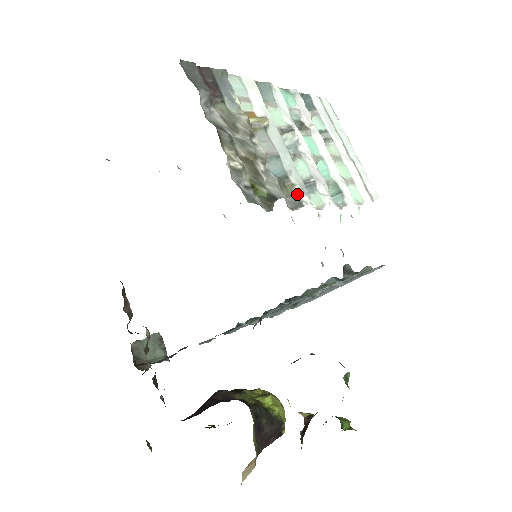
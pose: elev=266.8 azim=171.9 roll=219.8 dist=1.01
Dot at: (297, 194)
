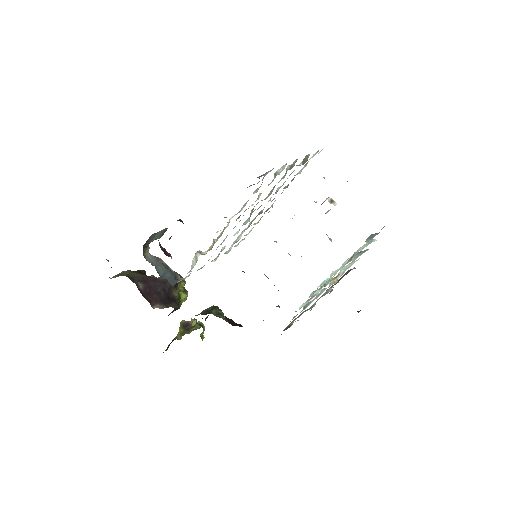
Dot at: occluded
